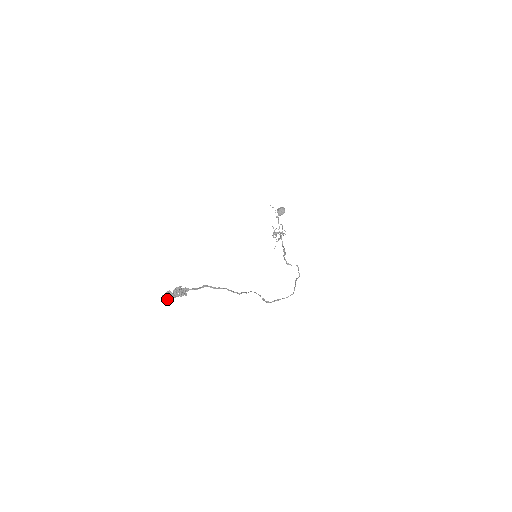
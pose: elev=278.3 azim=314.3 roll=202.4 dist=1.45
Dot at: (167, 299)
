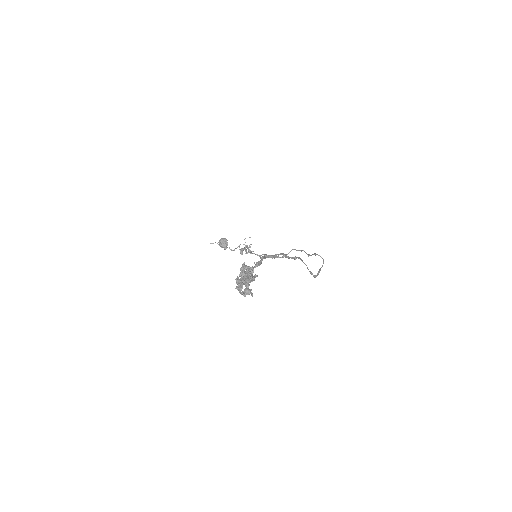
Dot at: occluded
